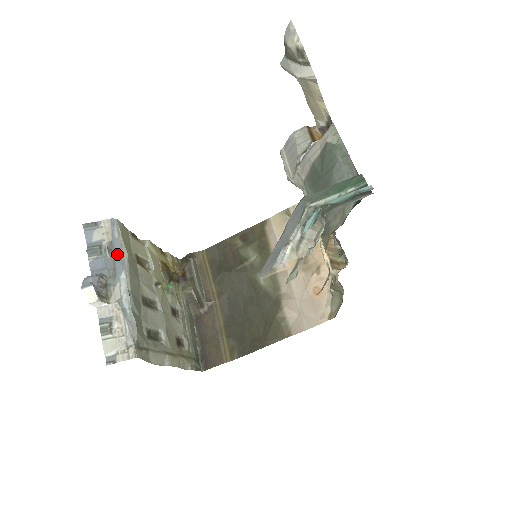
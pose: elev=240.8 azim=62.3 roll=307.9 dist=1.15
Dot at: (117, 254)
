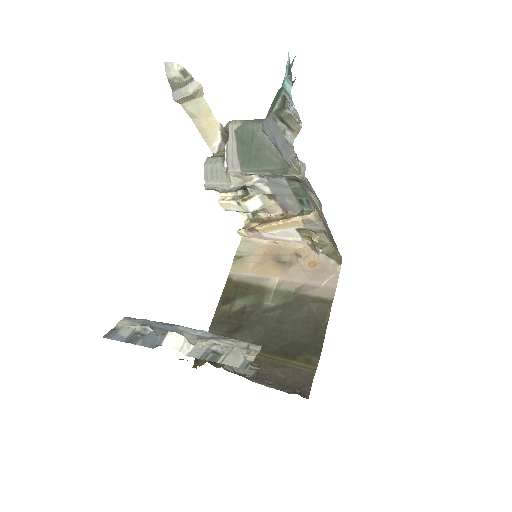
Dot at: (157, 325)
